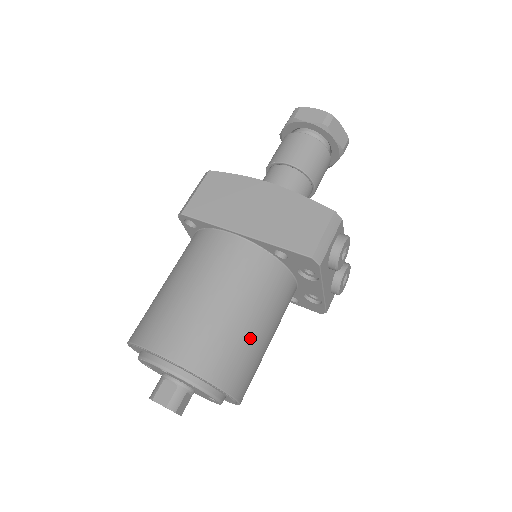
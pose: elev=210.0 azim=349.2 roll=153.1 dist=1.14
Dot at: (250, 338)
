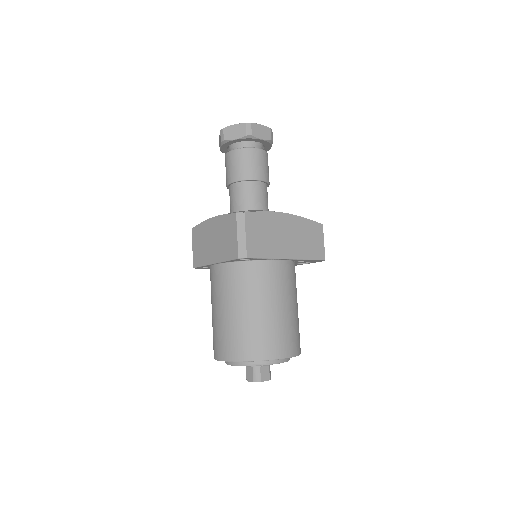
Dot at: occluded
